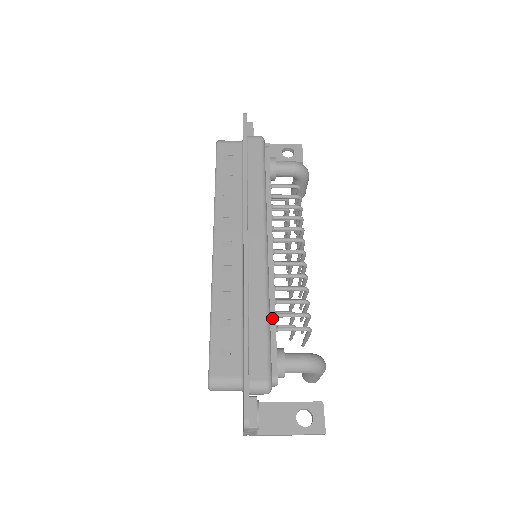
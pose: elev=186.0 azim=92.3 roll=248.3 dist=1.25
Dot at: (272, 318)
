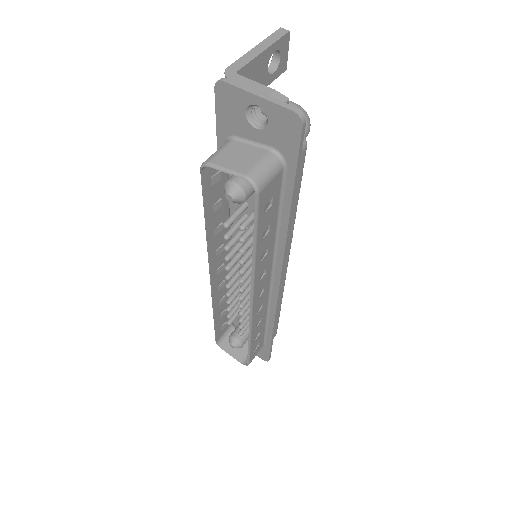
Dot at: occluded
